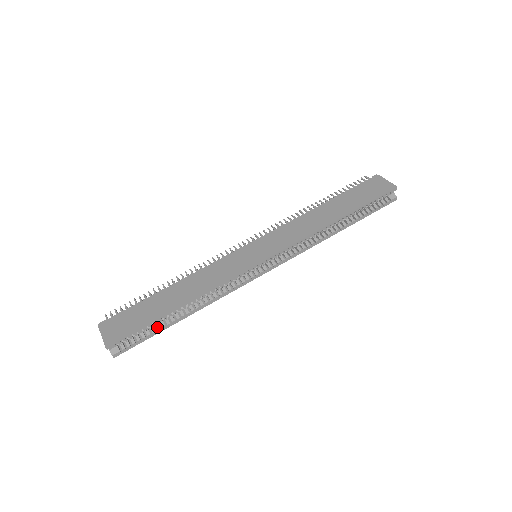
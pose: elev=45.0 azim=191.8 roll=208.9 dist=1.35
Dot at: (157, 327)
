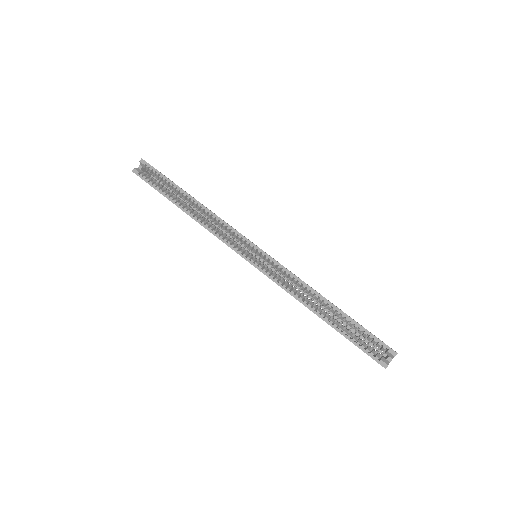
Dot at: (167, 191)
